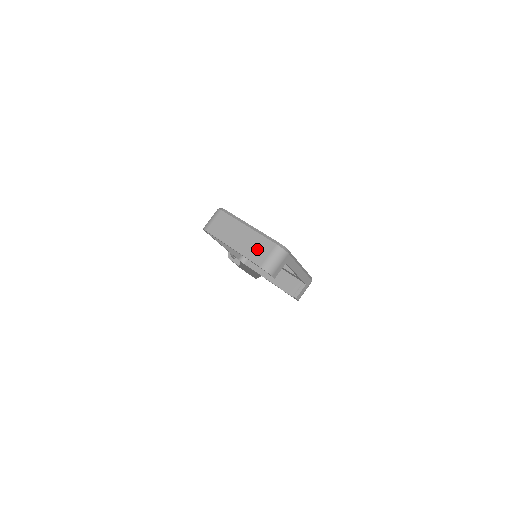
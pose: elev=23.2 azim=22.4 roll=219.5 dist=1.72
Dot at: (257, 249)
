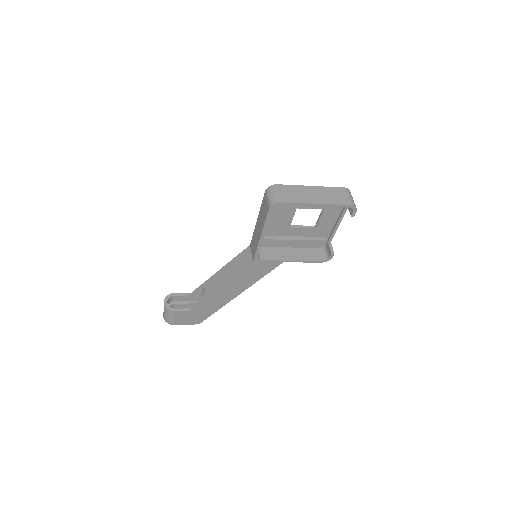
Dot at: (336, 196)
